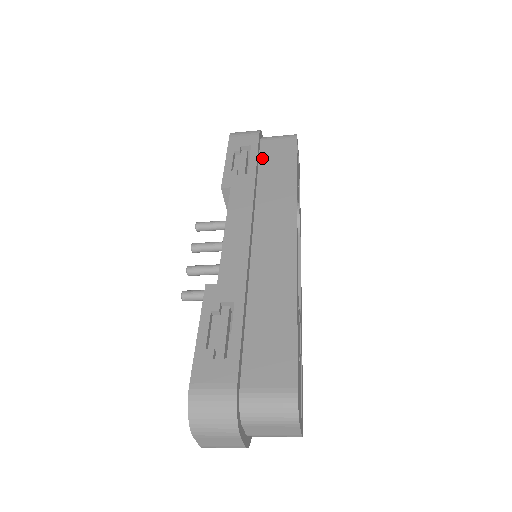
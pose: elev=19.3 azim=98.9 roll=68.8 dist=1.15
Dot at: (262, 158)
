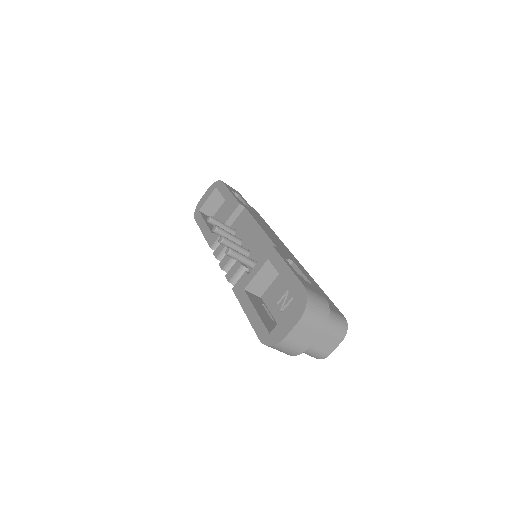
Dot at: occluded
